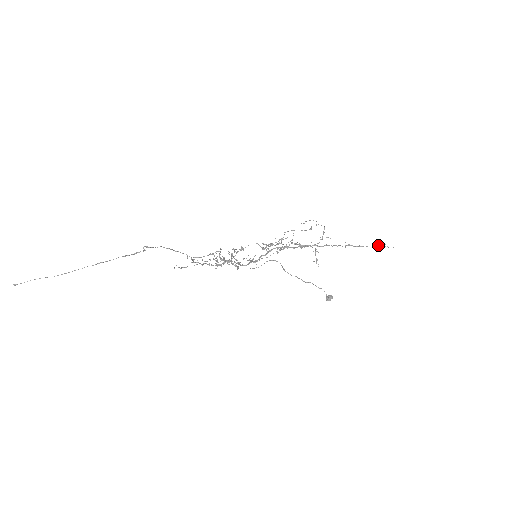
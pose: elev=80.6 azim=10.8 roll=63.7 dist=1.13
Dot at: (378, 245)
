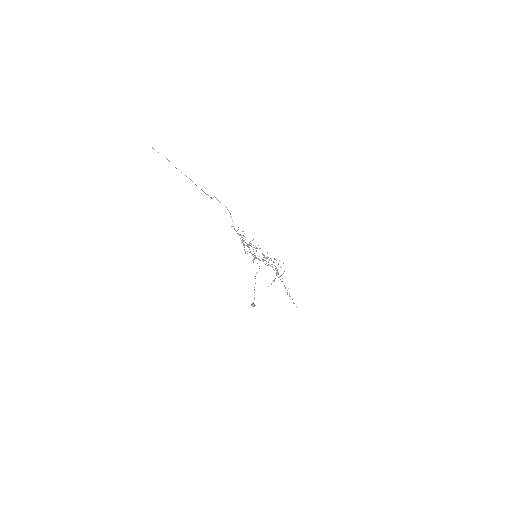
Dot at: occluded
